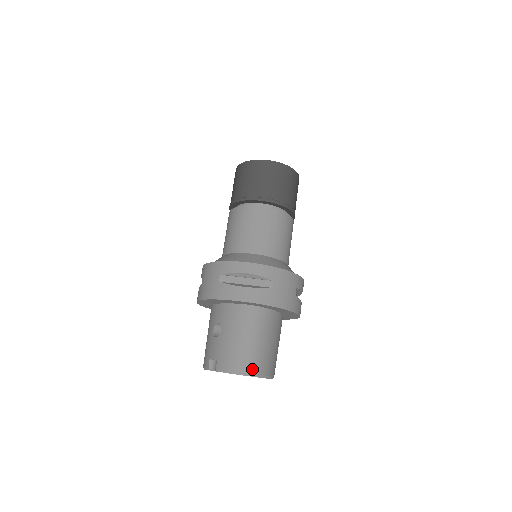
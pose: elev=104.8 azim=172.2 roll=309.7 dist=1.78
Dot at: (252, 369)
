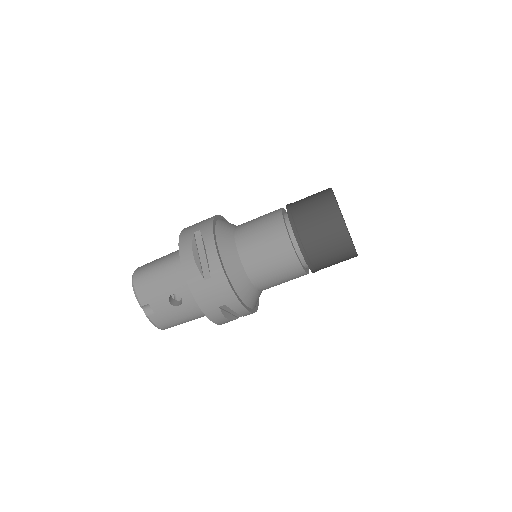
Dot at: occluded
